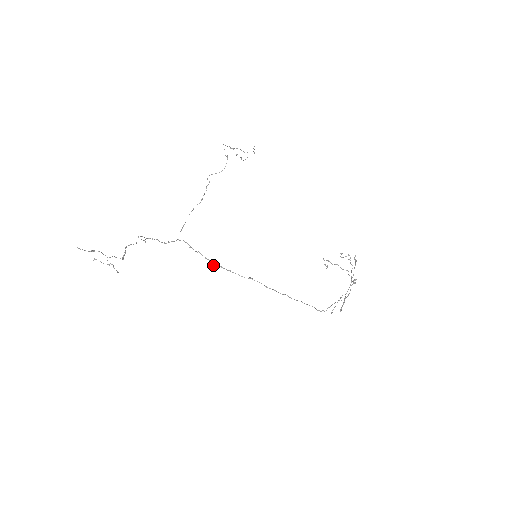
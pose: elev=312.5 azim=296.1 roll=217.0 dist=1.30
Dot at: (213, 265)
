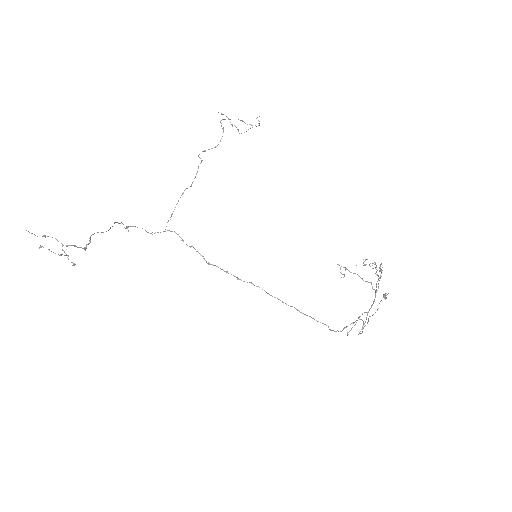
Dot at: (208, 264)
